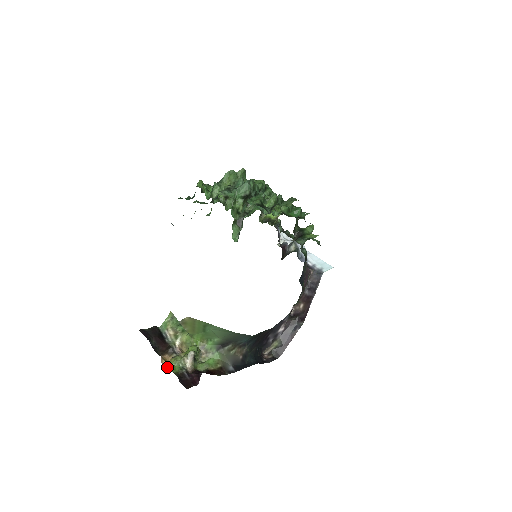
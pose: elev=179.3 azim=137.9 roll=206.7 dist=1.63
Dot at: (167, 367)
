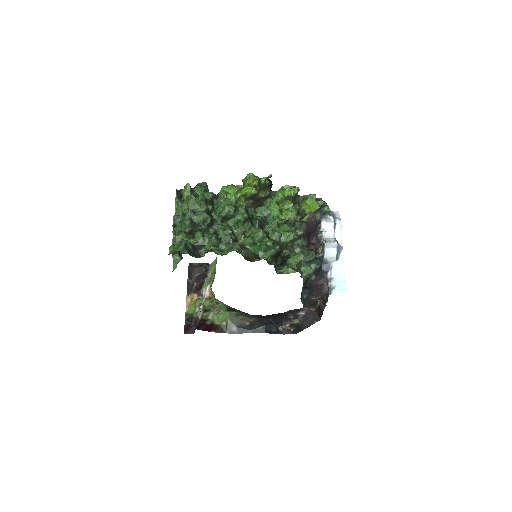
Dot at: (188, 306)
